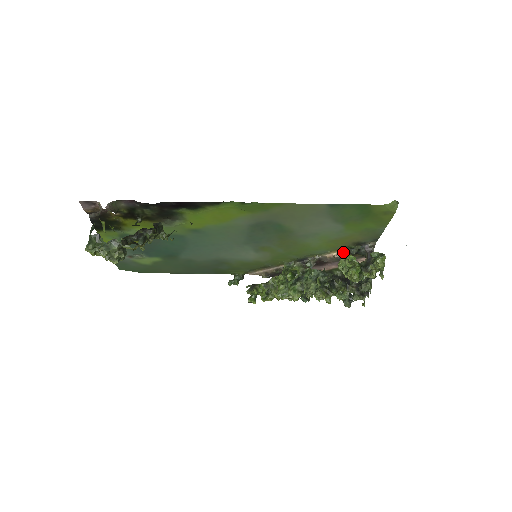
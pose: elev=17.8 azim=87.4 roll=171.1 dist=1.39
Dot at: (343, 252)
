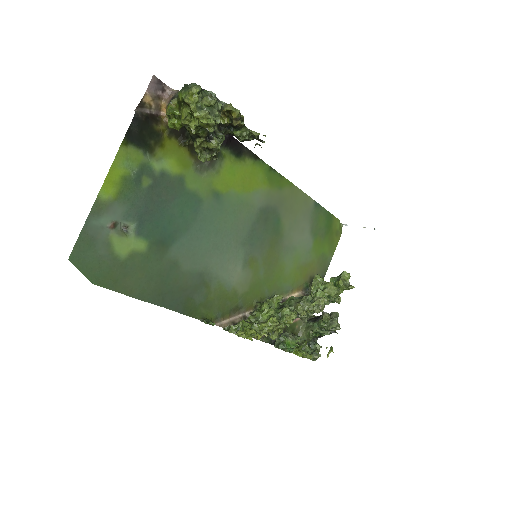
Dot at: (300, 293)
